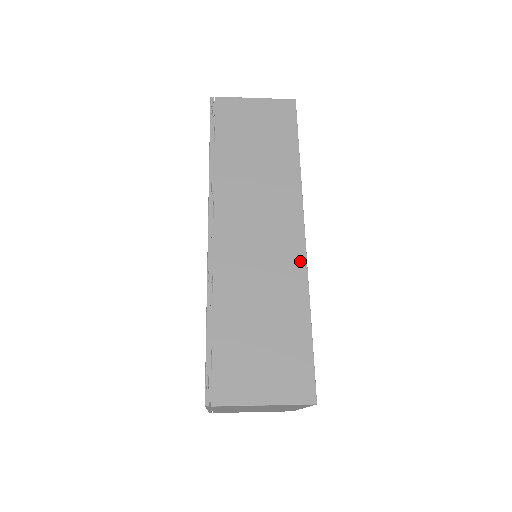
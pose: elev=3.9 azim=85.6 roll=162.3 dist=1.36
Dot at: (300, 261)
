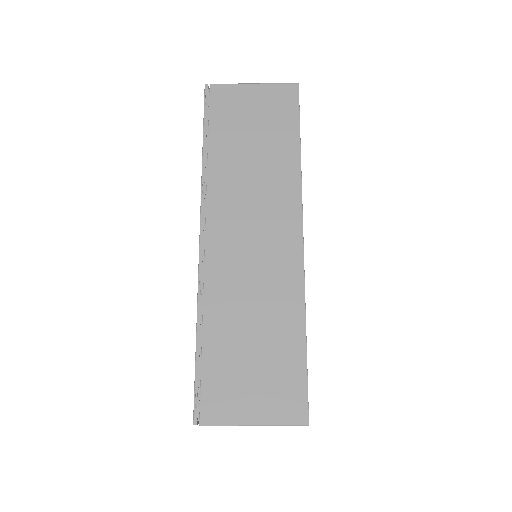
Dot at: (297, 270)
